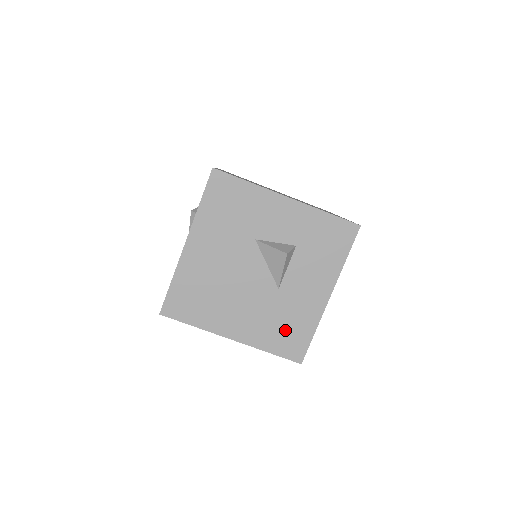
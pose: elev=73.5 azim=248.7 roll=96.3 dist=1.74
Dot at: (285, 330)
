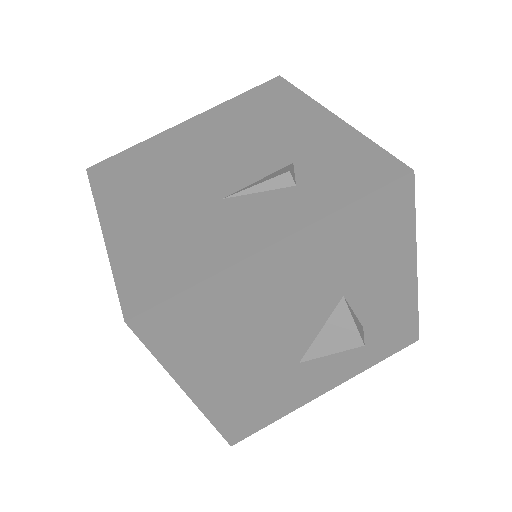
Dot at: (256, 408)
